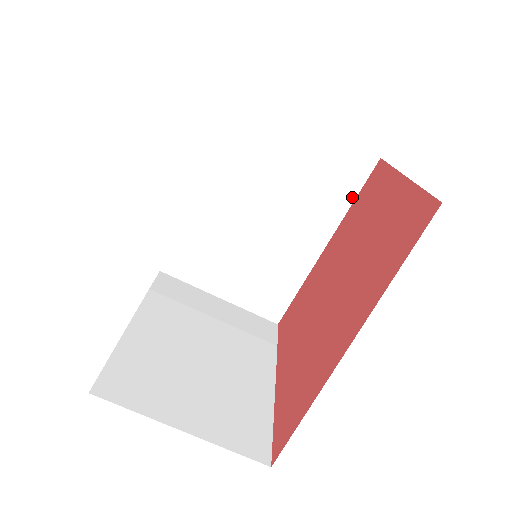
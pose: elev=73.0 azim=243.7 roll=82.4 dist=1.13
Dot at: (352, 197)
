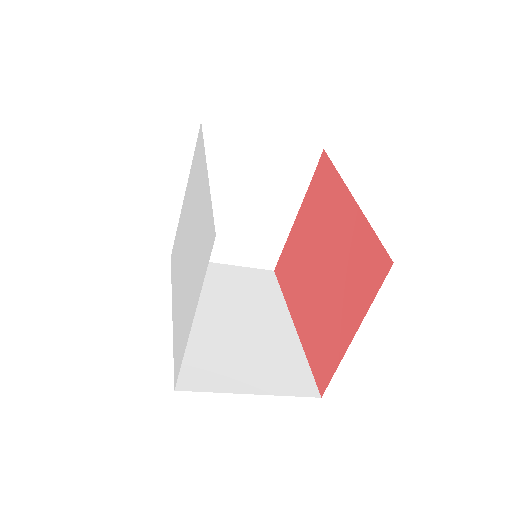
Dot at: occluded
